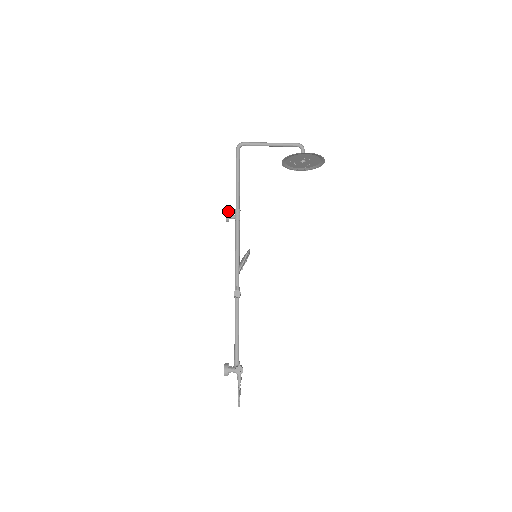
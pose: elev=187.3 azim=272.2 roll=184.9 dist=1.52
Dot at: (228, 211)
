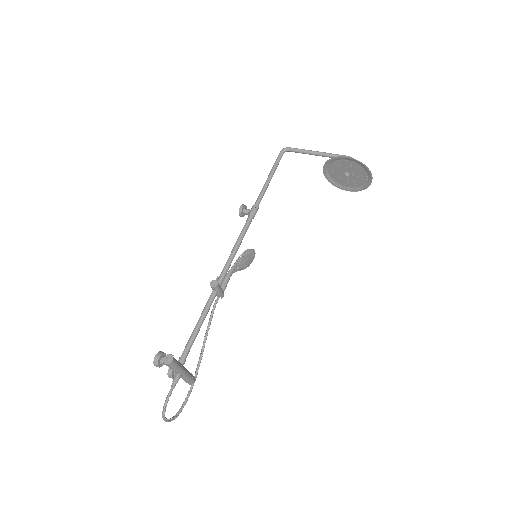
Dot at: occluded
